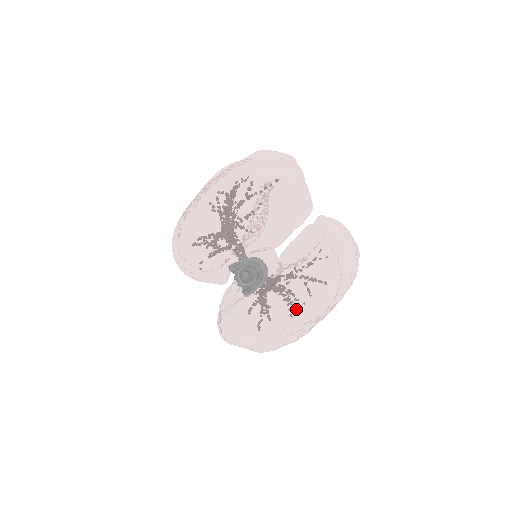
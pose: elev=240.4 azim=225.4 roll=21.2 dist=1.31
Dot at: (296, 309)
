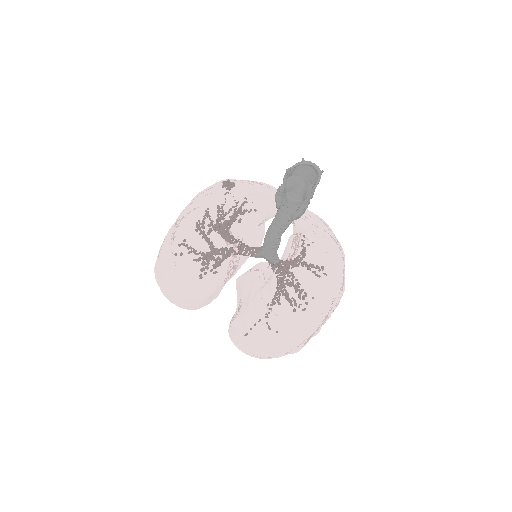
Dot at: (334, 247)
